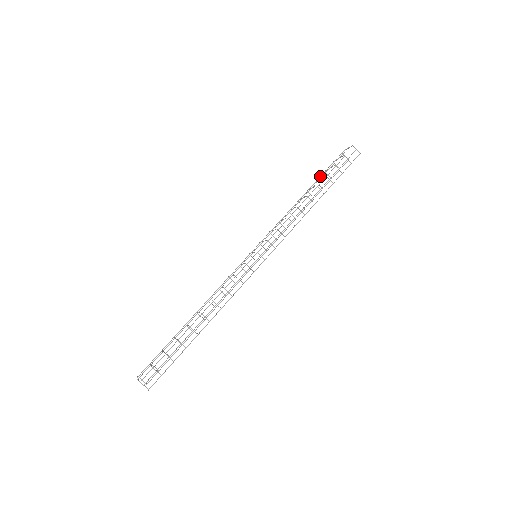
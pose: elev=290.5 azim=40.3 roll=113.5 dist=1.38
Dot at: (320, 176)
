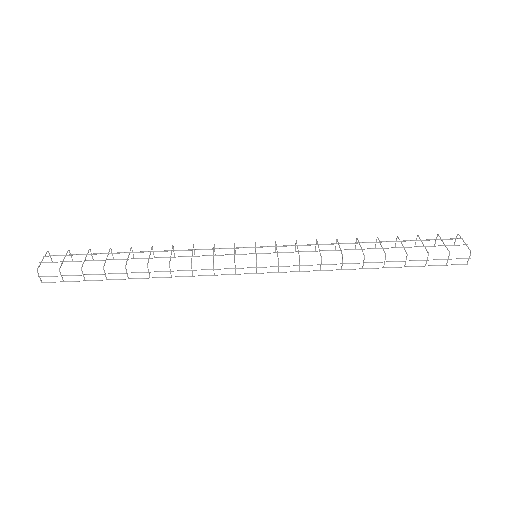
Dot at: occluded
